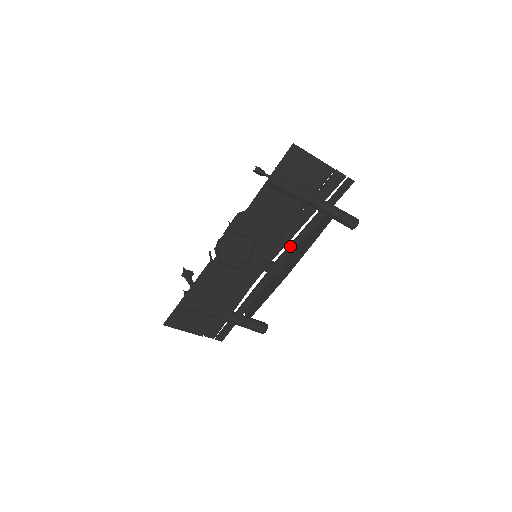
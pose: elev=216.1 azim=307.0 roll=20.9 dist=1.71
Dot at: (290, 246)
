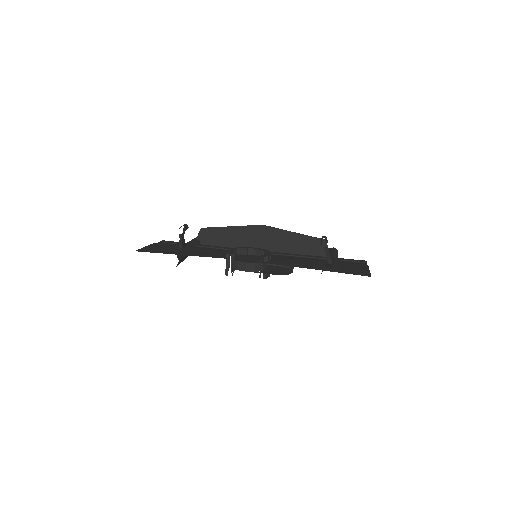
Dot at: occluded
